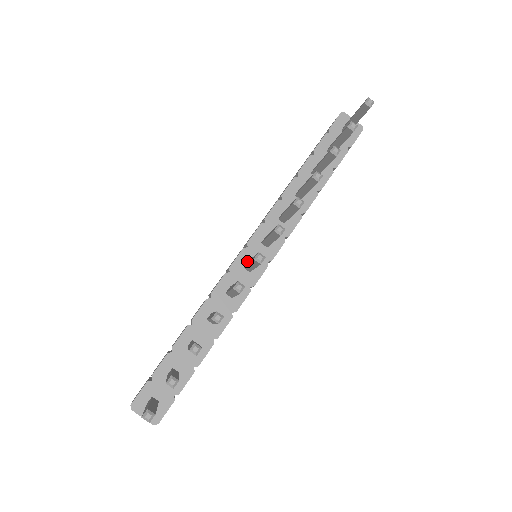
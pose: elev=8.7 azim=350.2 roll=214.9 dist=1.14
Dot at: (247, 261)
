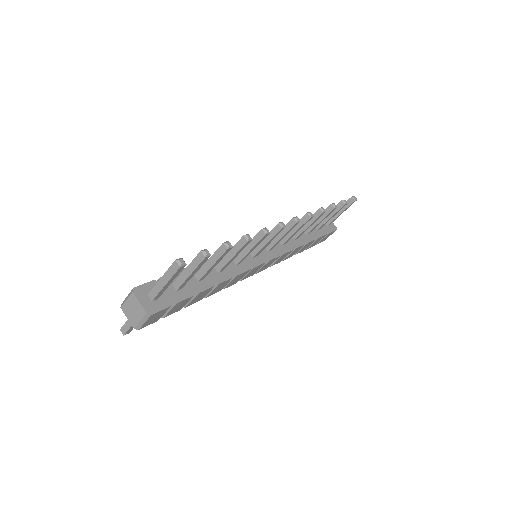
Dot at: occluded
